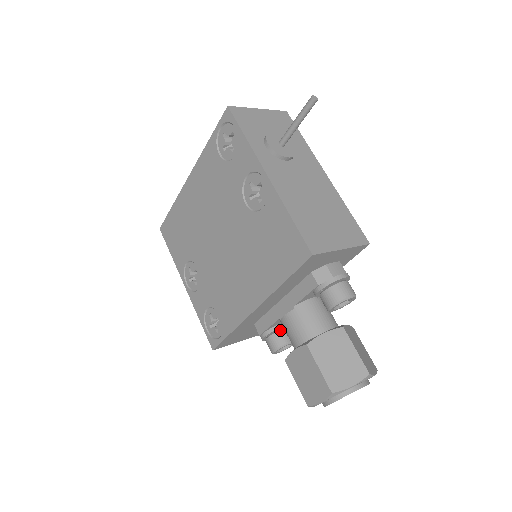
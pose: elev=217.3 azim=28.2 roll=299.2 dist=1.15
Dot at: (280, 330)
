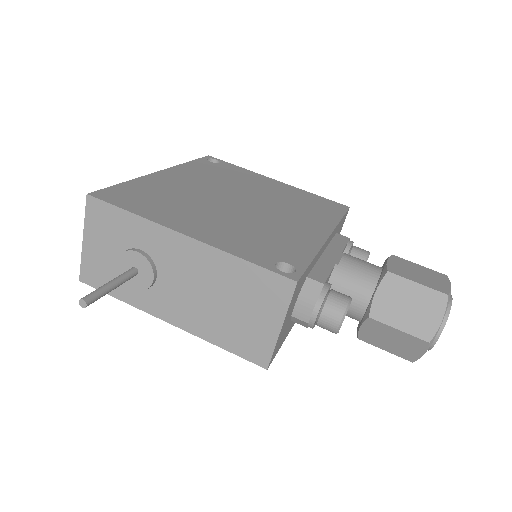
Dot at: occluded
